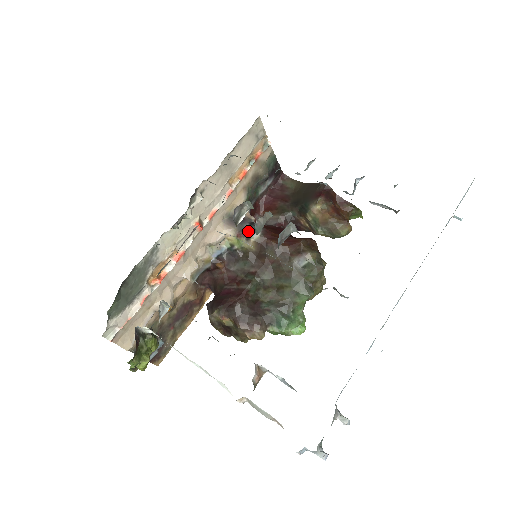
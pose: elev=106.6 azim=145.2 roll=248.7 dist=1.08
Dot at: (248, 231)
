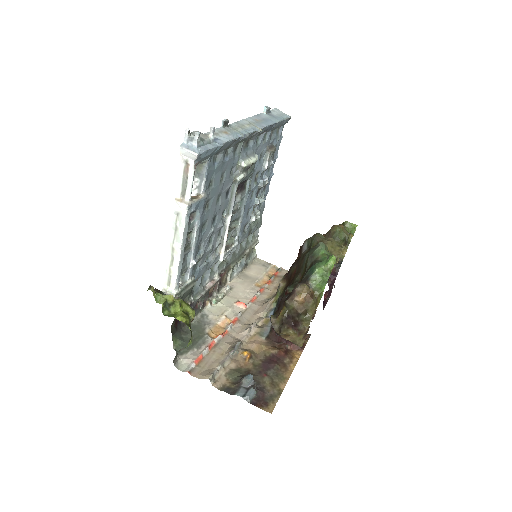
Dot at: occluded
